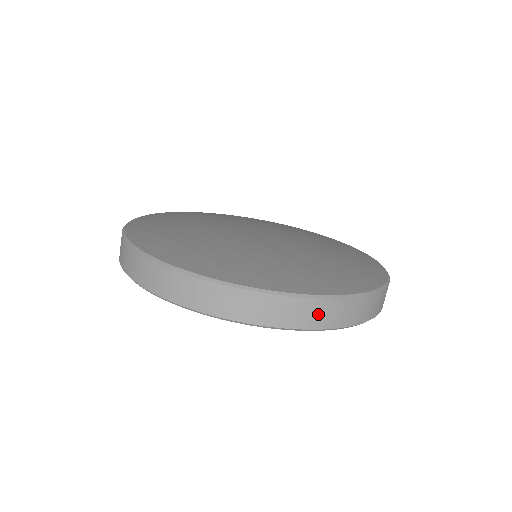
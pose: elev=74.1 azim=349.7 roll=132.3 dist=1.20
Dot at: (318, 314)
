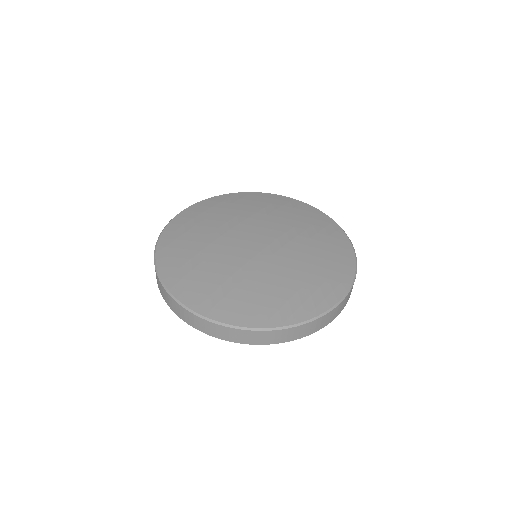
Dot at: (340, 308)
